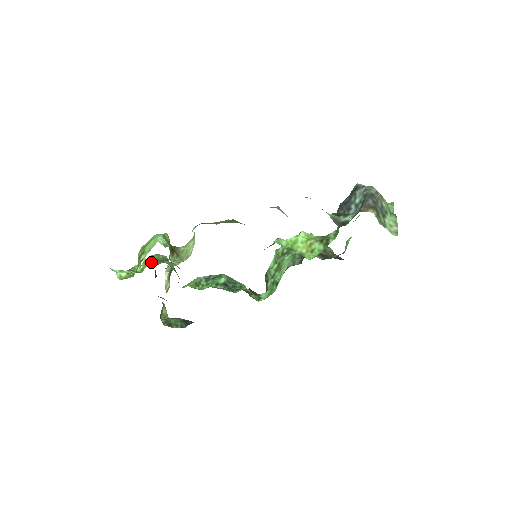
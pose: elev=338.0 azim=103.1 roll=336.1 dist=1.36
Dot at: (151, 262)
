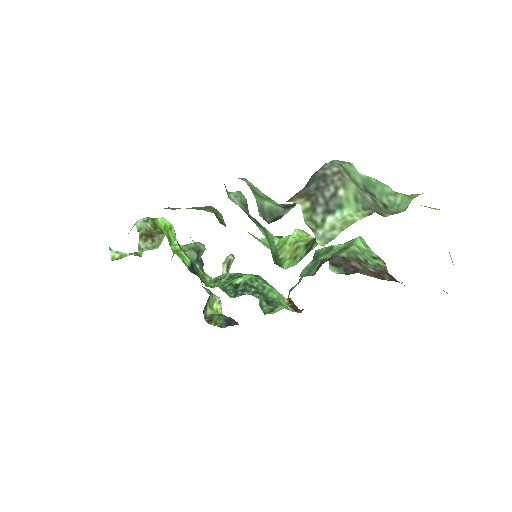
Dot at: occluded
